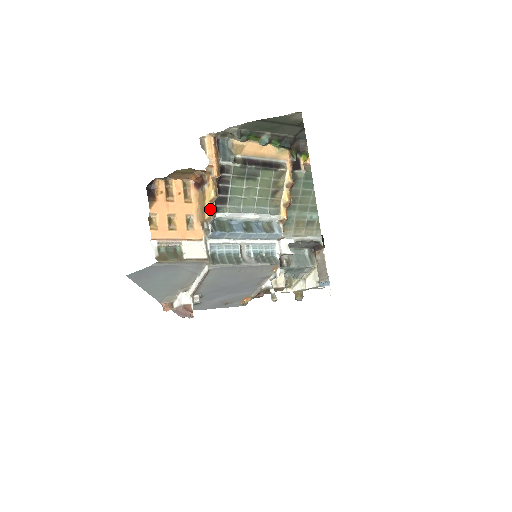
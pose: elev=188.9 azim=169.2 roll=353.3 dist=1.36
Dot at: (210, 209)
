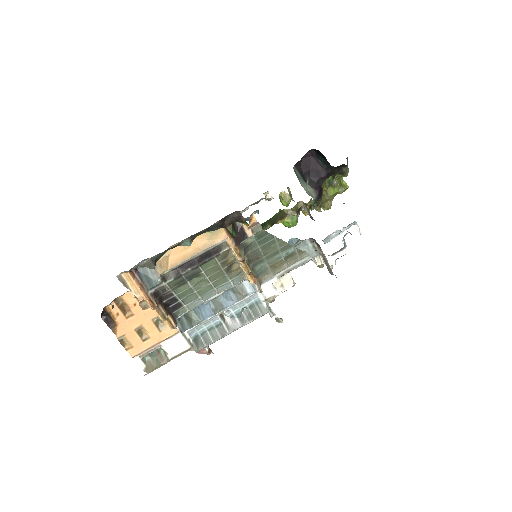
Dot at: occluded
